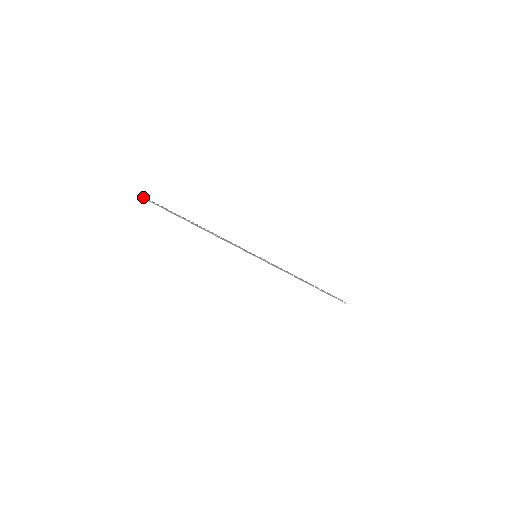
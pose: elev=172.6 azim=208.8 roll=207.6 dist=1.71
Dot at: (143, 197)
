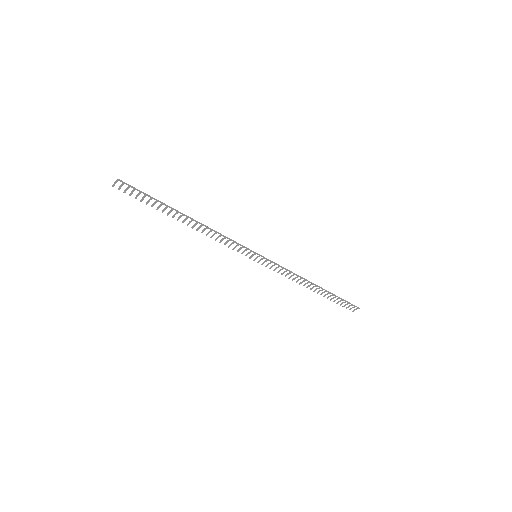
Dot at: occluded
